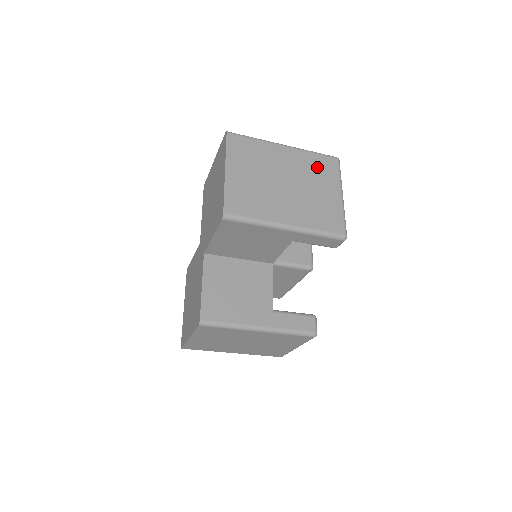
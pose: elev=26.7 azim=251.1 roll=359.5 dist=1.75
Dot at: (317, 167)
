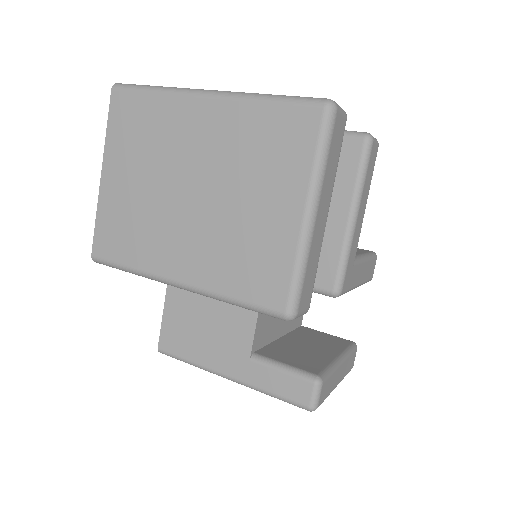
Dot at: (264, 142)
